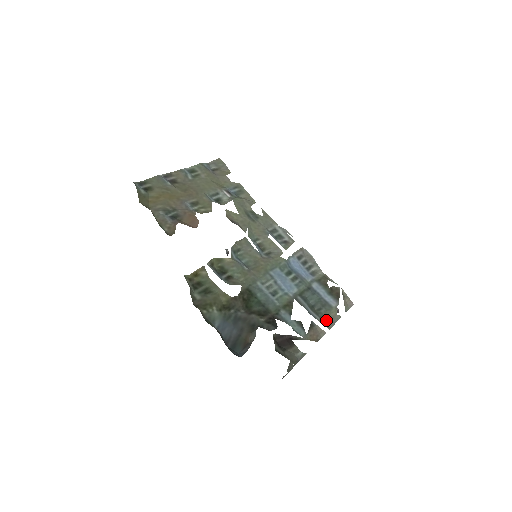
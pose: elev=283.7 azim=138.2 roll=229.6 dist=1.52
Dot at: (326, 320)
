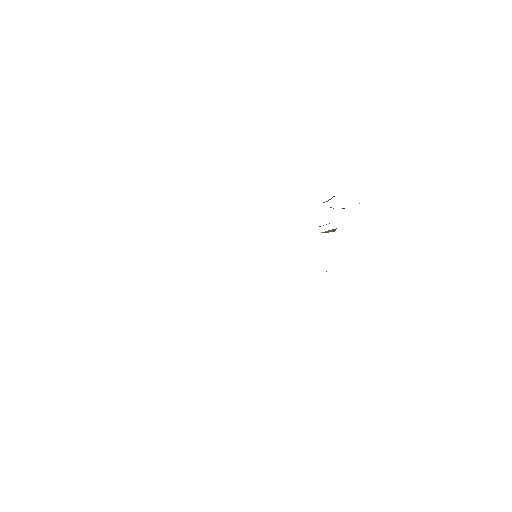
Dot at: occluded
